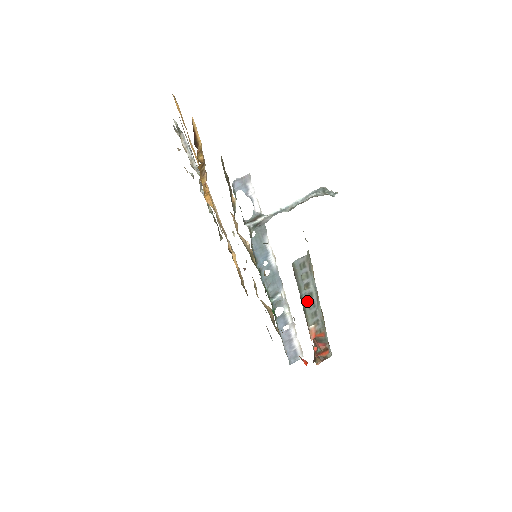
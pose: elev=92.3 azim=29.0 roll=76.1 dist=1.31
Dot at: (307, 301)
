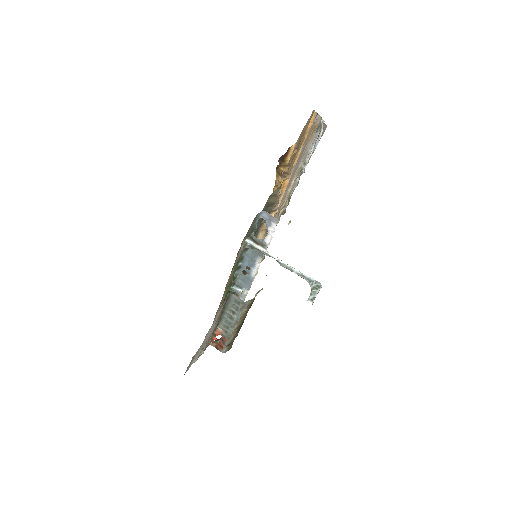
Dot at: (227, 317)
